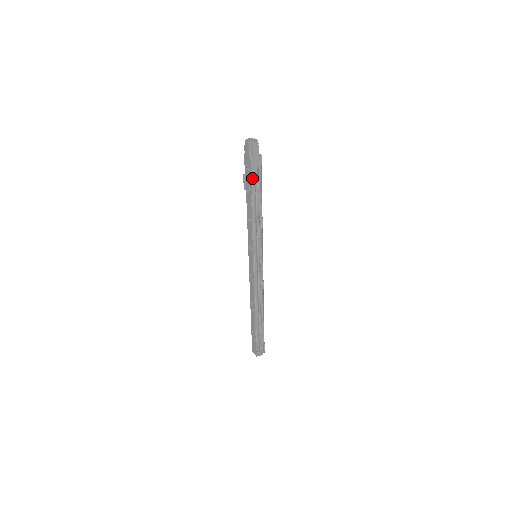
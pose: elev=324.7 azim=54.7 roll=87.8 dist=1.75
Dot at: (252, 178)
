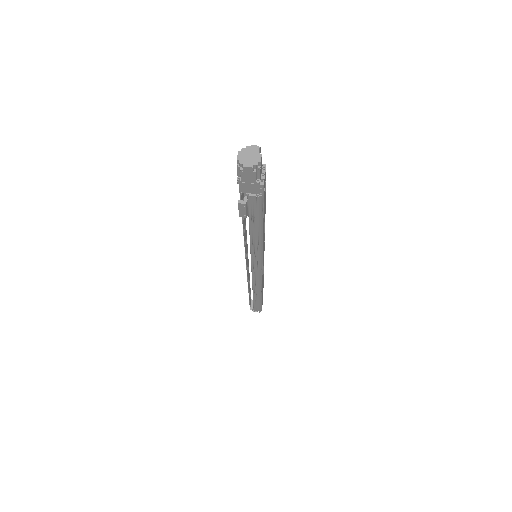
Dot at: (240, 202)
